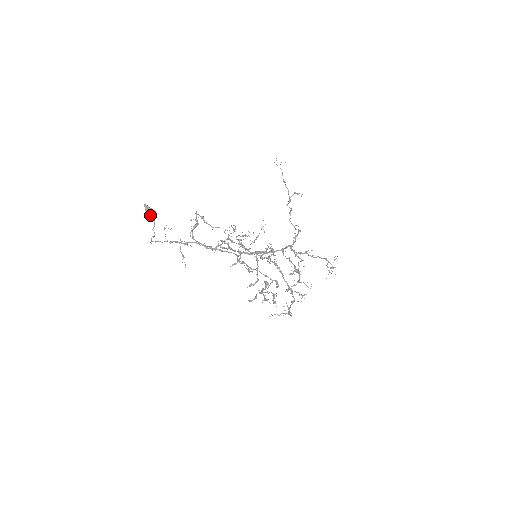
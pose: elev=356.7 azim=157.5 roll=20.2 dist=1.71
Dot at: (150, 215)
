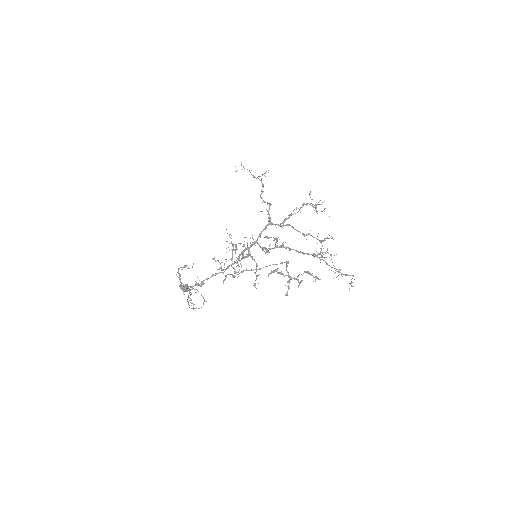
Dot at: (185, 290)
